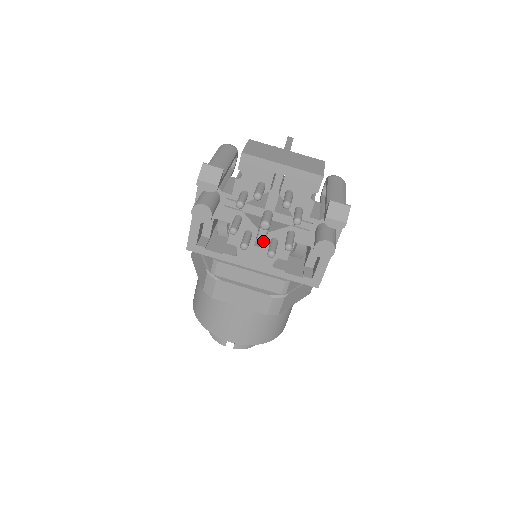
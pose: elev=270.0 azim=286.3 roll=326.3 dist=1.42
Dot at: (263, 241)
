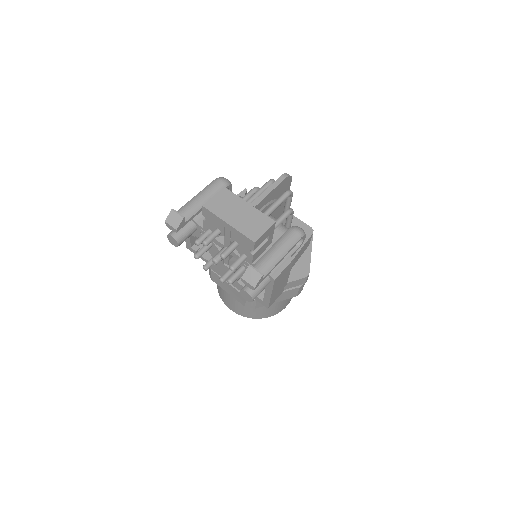
Dot at: (228, 264)
